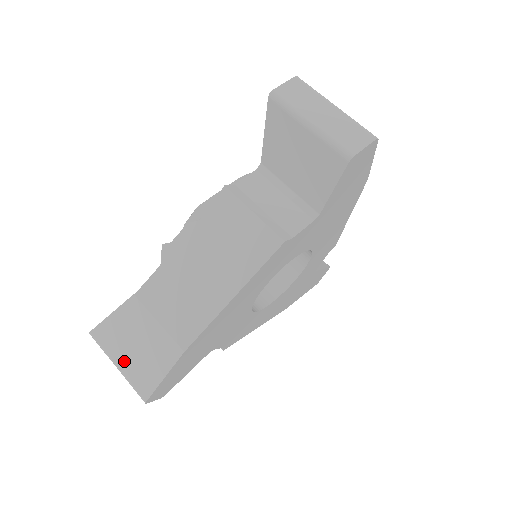
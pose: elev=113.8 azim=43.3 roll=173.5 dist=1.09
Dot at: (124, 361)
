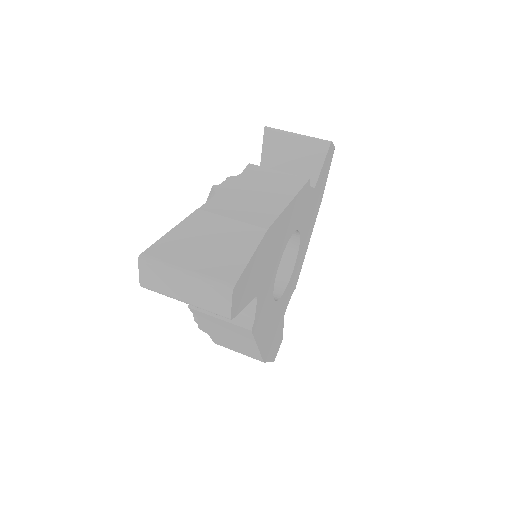
Dot at: (196, 261)
